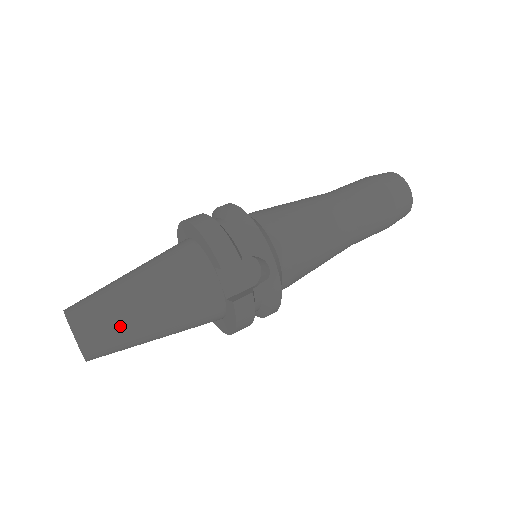
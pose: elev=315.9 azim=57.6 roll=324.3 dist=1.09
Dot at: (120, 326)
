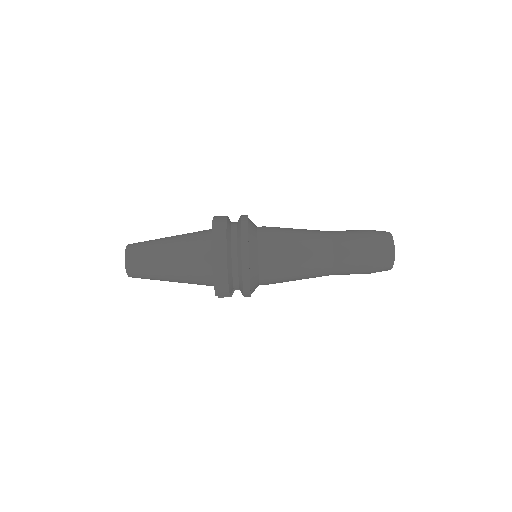
Dot at: occluded
